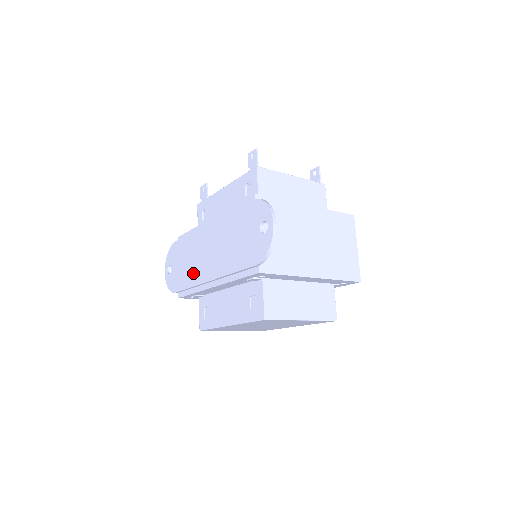
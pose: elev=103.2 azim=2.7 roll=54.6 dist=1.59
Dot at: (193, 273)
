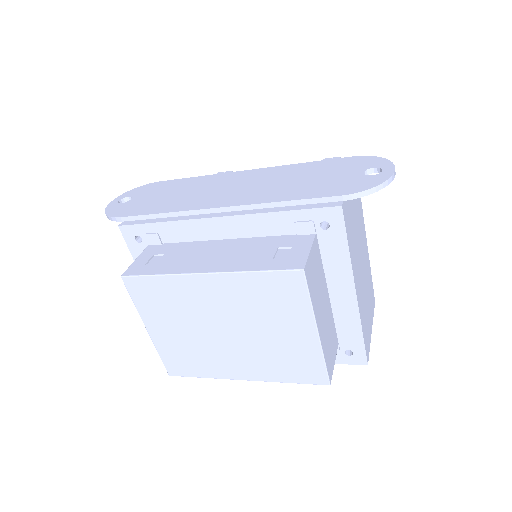
Dot at: (184, 201)
